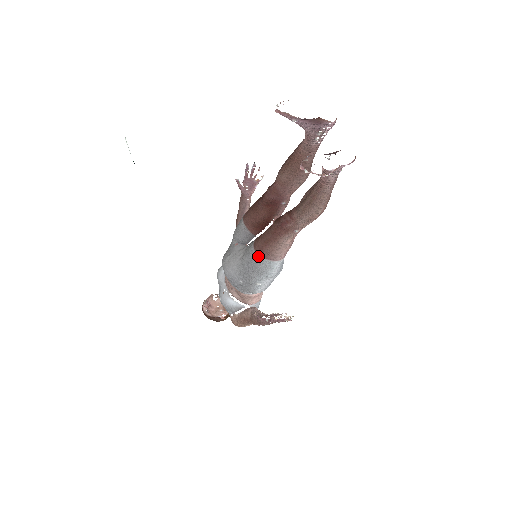
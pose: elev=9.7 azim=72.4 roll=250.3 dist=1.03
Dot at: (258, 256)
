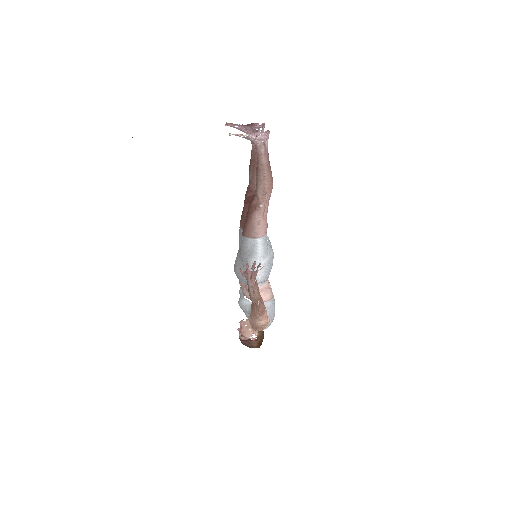
Dot at: (244, 237)
